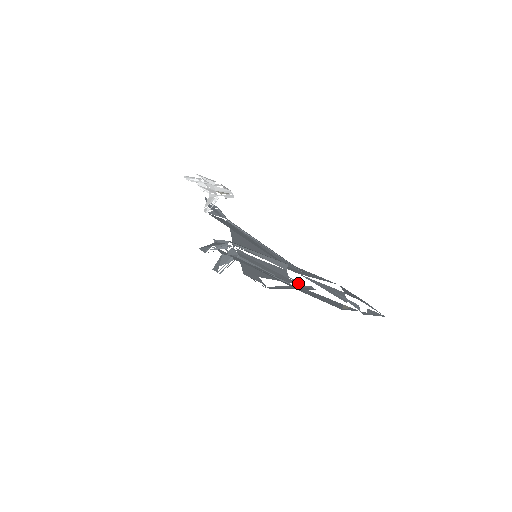
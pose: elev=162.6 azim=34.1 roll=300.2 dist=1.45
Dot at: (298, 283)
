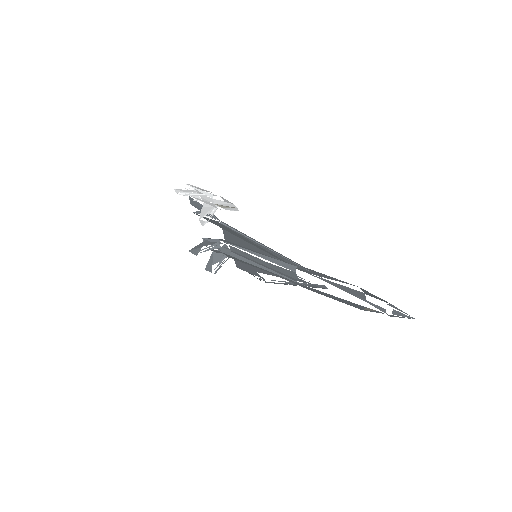
Dot at: (308, 282)
